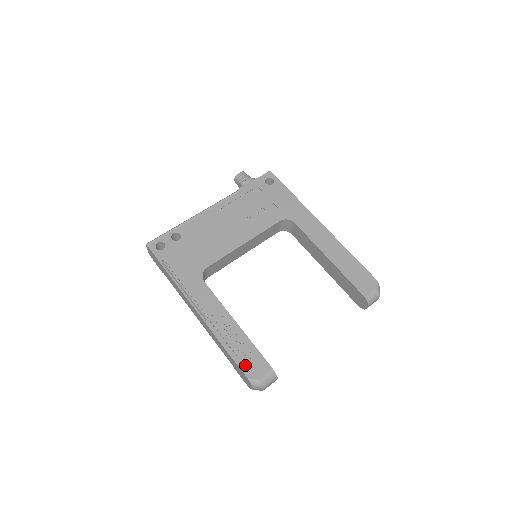
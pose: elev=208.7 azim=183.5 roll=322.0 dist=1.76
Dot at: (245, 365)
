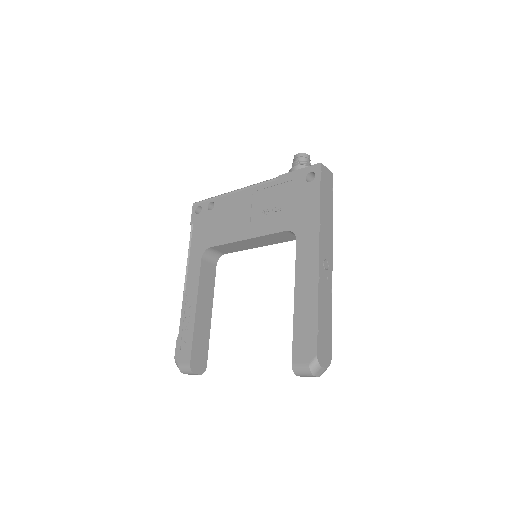
Dot at: (179, 347)
